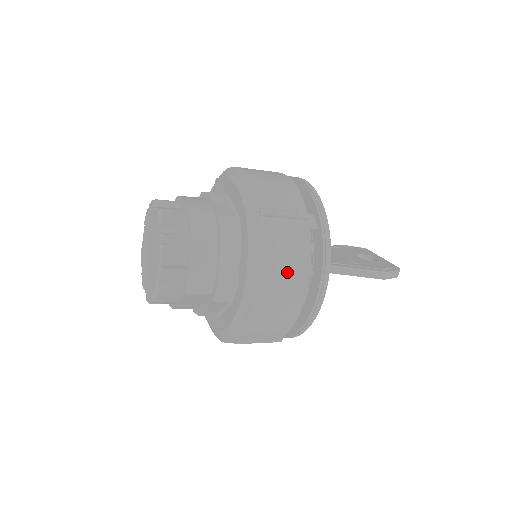
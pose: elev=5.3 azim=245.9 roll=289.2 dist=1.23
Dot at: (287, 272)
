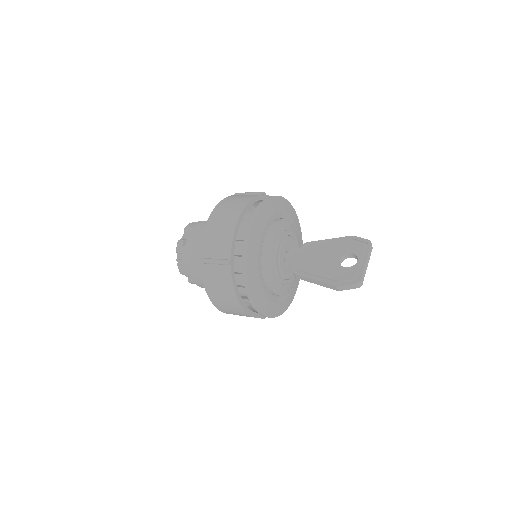
Dot at: (223, 296)
